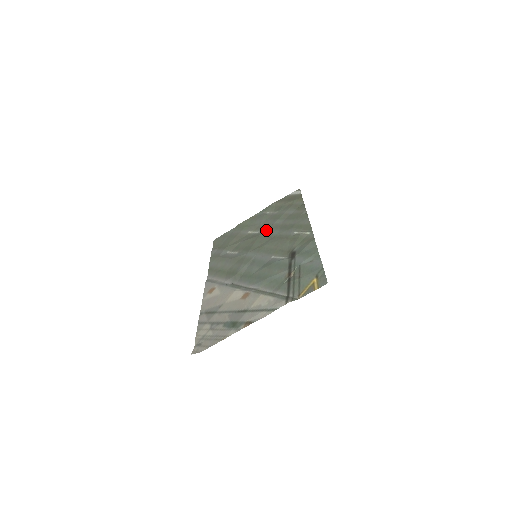
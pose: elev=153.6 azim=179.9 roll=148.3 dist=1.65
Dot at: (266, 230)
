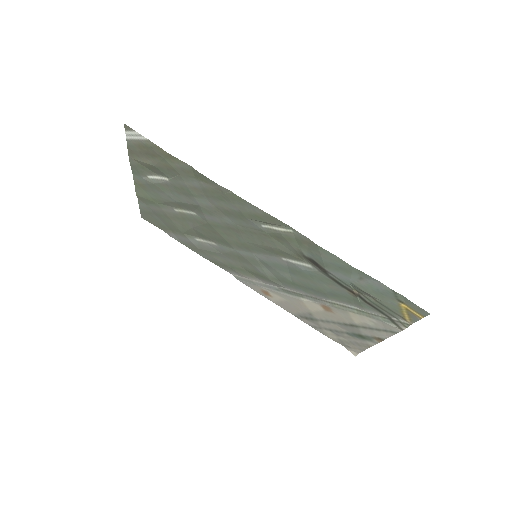
Dot at: (206, 217)
